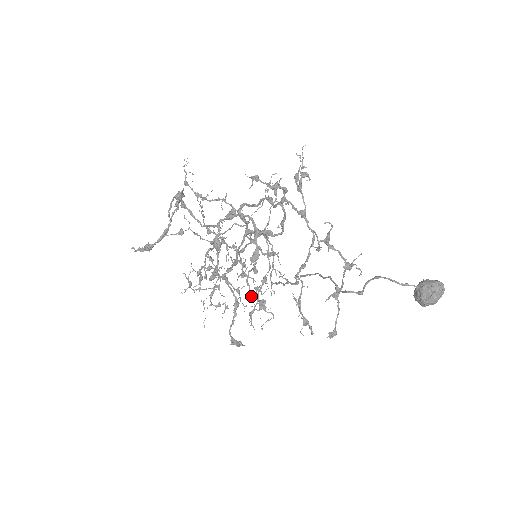
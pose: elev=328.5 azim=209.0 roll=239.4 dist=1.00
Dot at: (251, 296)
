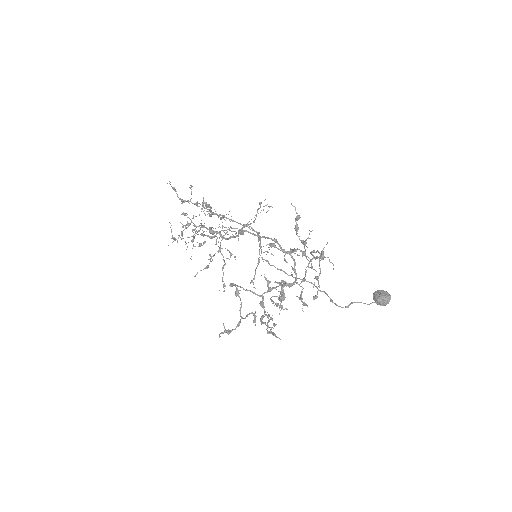
Dot at: occluded
